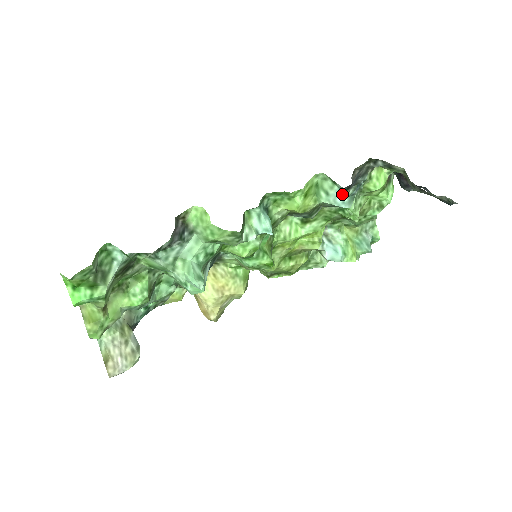
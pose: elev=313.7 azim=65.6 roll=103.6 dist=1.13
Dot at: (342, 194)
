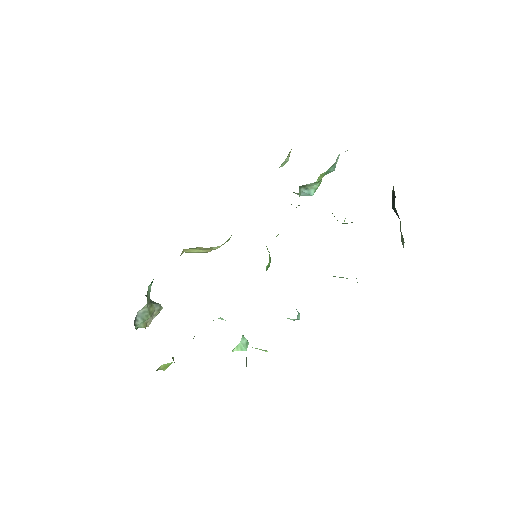
Dot at: occluded
